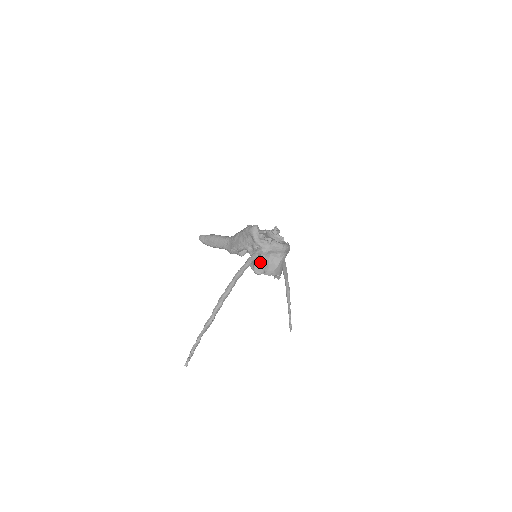
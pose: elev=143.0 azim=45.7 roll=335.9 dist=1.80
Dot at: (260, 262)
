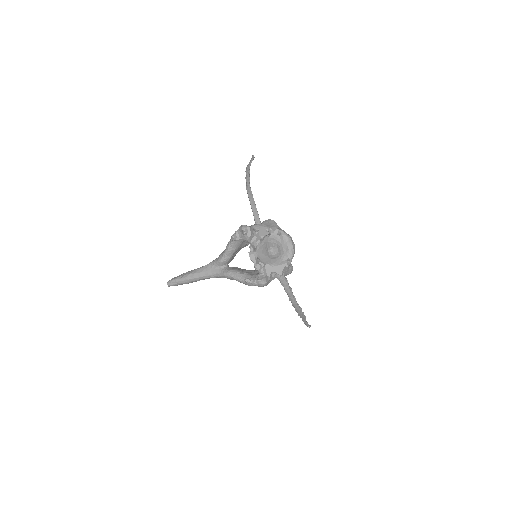
Dot at: (285, 271)
